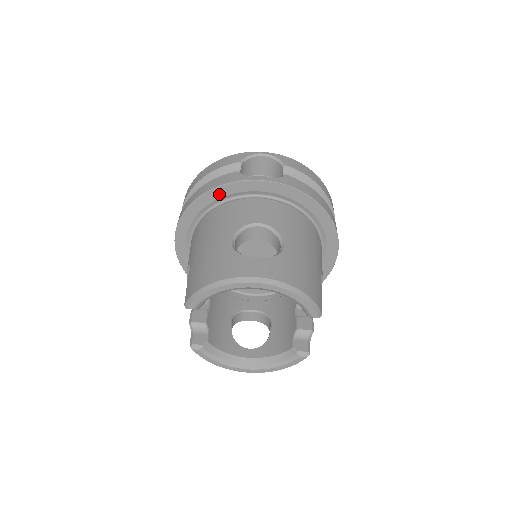
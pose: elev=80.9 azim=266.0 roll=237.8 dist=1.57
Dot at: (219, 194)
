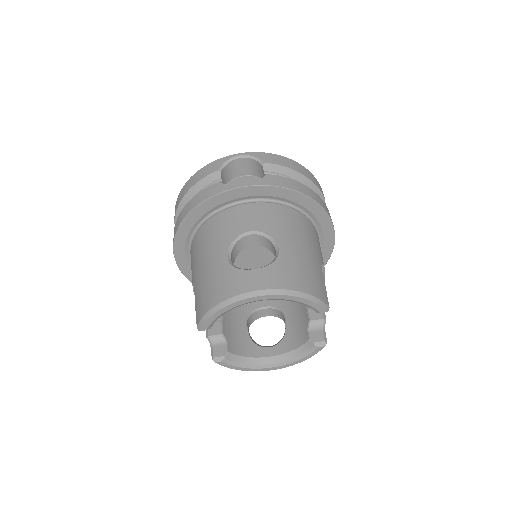
Dot at: (206, 208)
